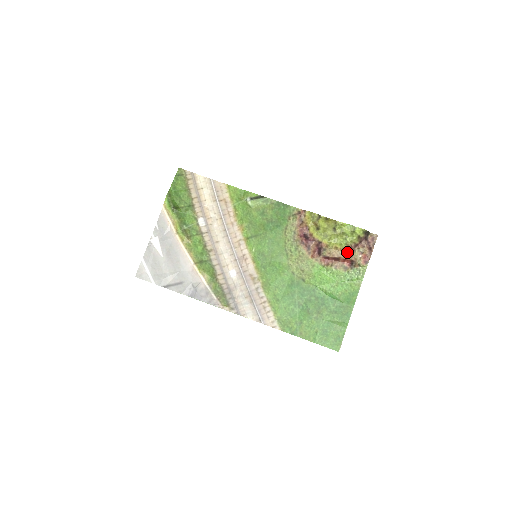
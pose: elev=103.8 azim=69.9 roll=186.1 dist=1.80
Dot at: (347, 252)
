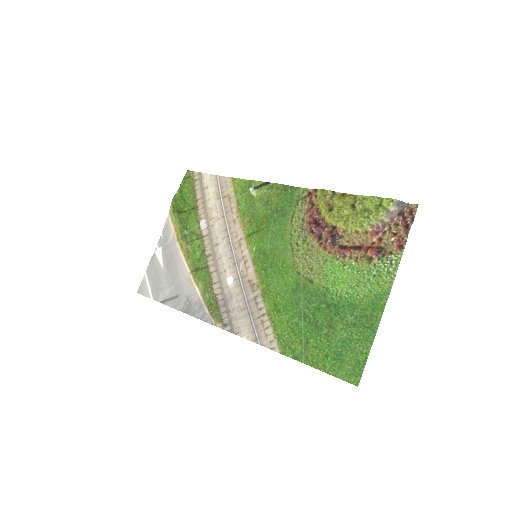
Dot at: (372, 236)
